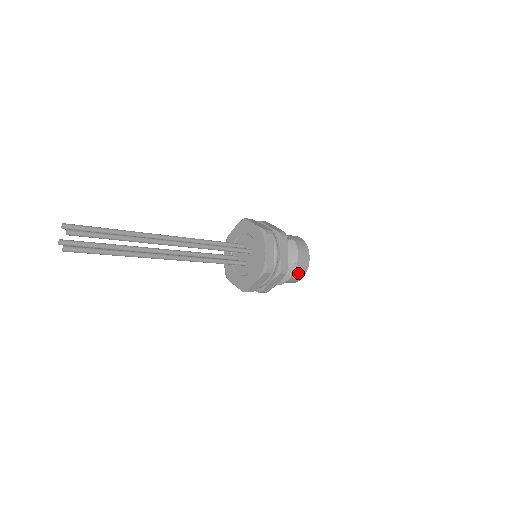
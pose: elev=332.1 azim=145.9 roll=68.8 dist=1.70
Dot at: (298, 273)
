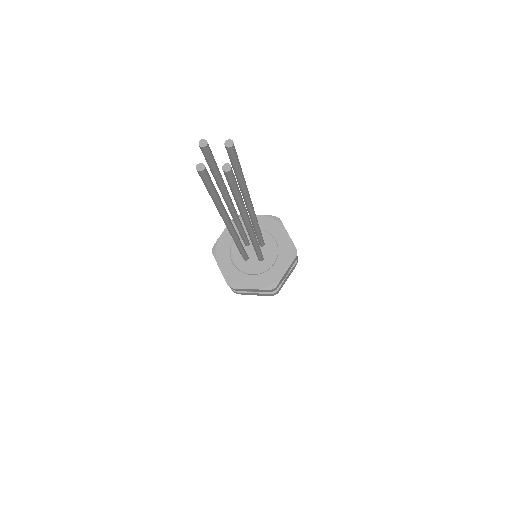
Dot at: occluded
